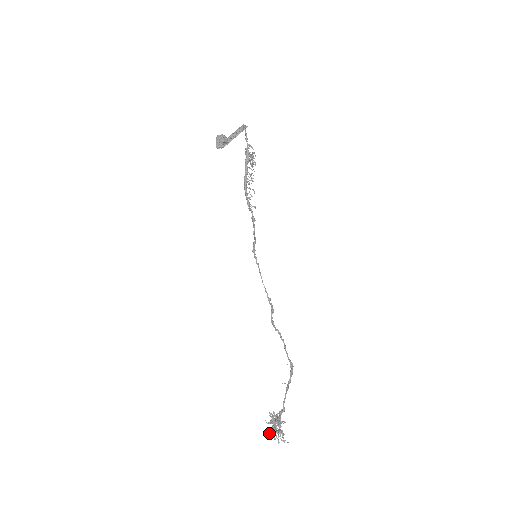
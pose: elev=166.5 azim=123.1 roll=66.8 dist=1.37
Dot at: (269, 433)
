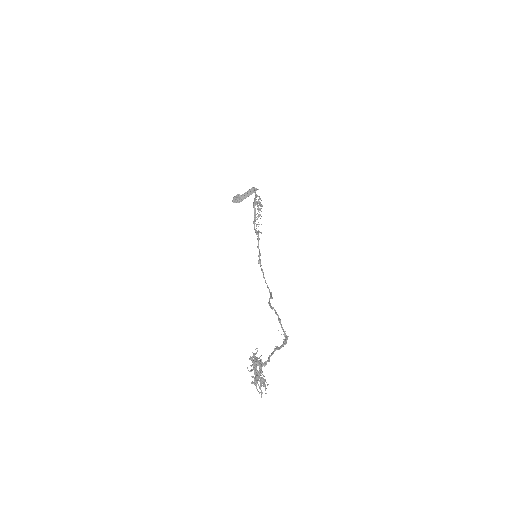
Dot at: (251, 382)
